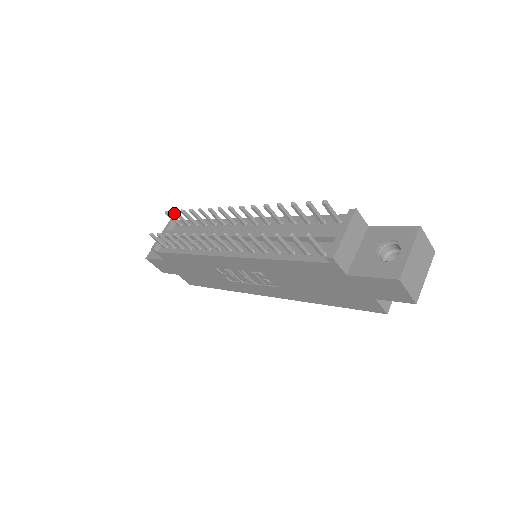
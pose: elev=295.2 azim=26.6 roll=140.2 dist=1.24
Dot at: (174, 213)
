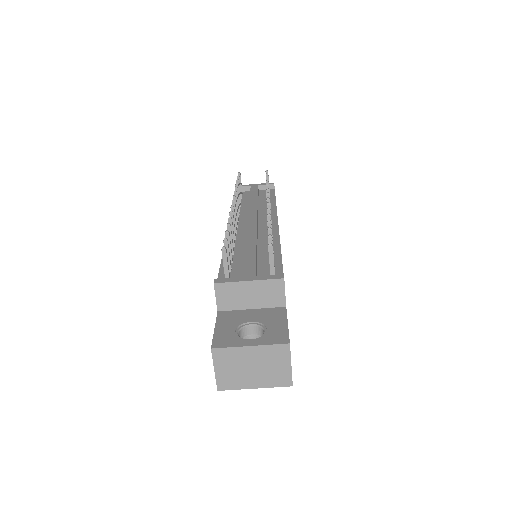
Dot at: (266, 176)
